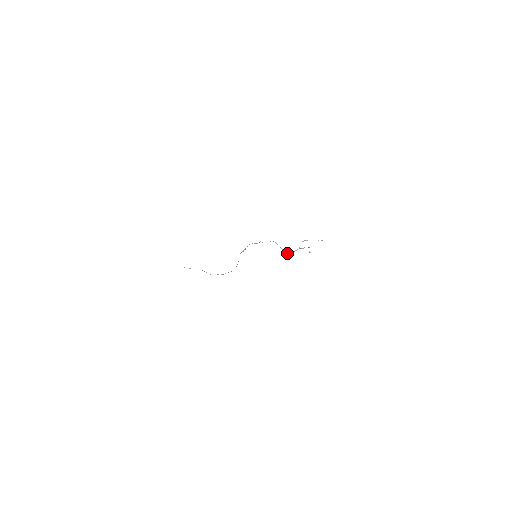
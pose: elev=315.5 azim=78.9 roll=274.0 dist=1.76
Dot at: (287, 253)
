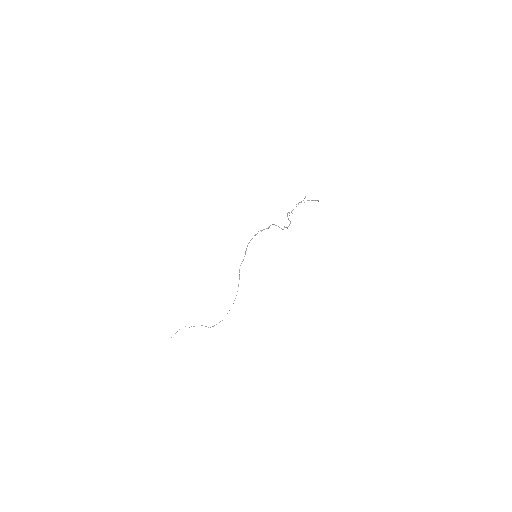
Dot at: (286, 227)
